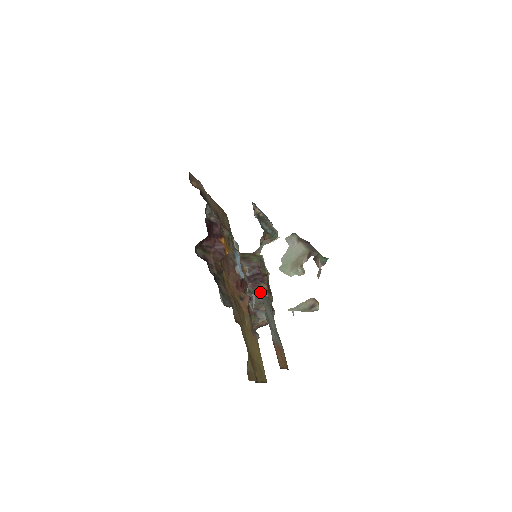
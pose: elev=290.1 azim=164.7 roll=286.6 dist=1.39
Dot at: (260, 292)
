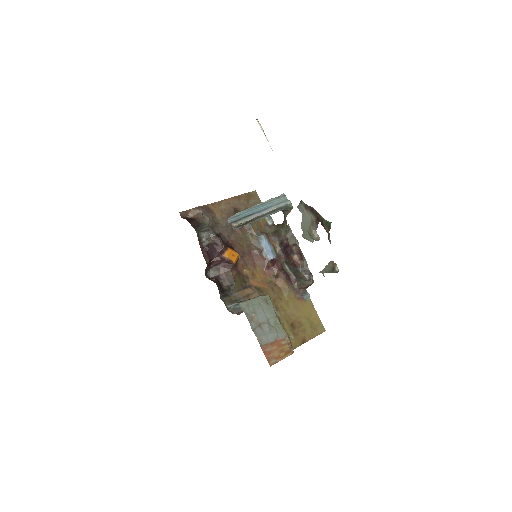
Dot at: (249, 304)
